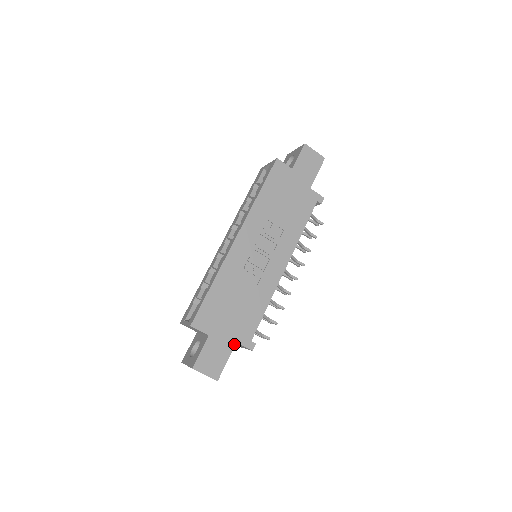
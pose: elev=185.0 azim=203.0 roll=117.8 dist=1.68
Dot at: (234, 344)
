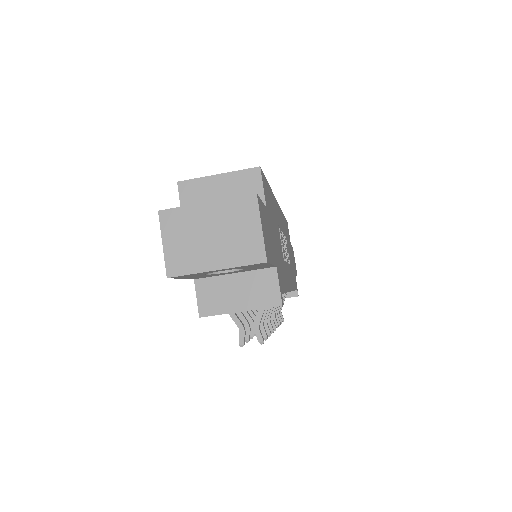
Dot at: (275, 263)
